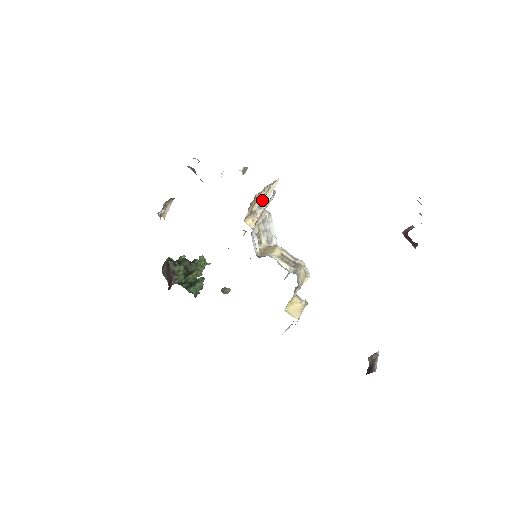
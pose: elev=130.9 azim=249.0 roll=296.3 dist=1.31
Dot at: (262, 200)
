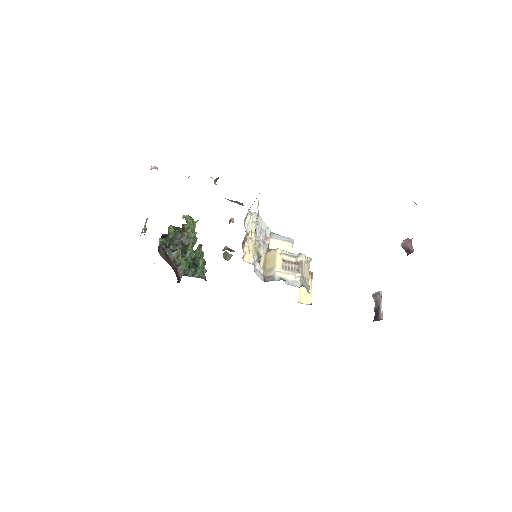
Dot at: occluded
